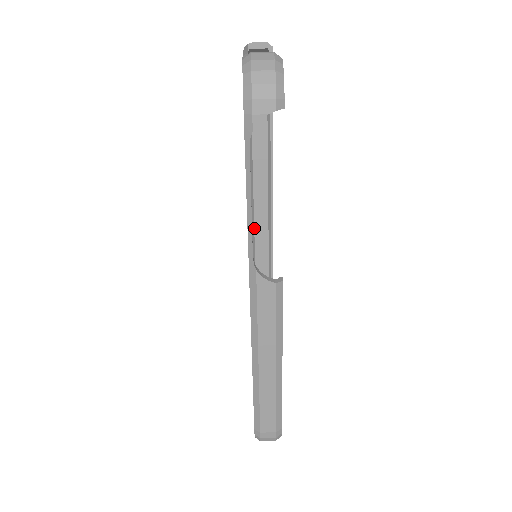
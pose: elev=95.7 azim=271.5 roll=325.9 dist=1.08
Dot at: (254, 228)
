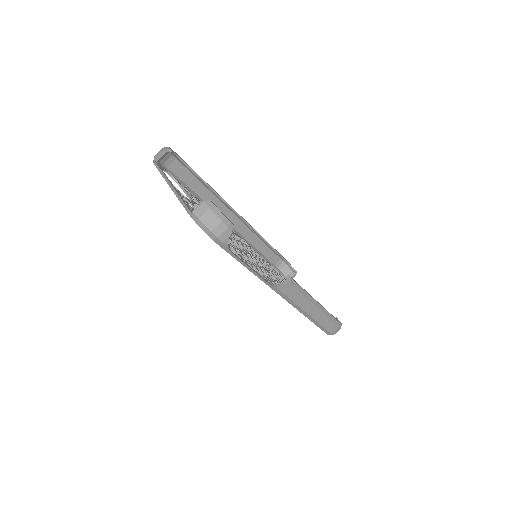
Dot at: (234, 228)
